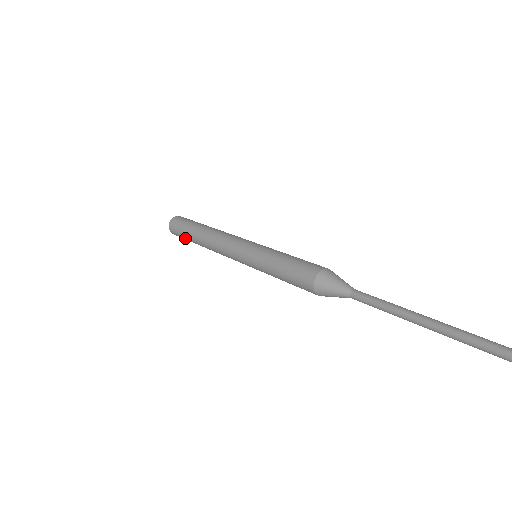
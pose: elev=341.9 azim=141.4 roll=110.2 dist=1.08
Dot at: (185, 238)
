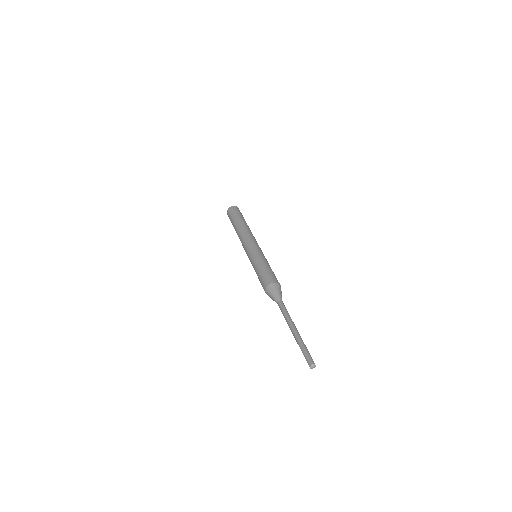
Dot at: (231, 220)
